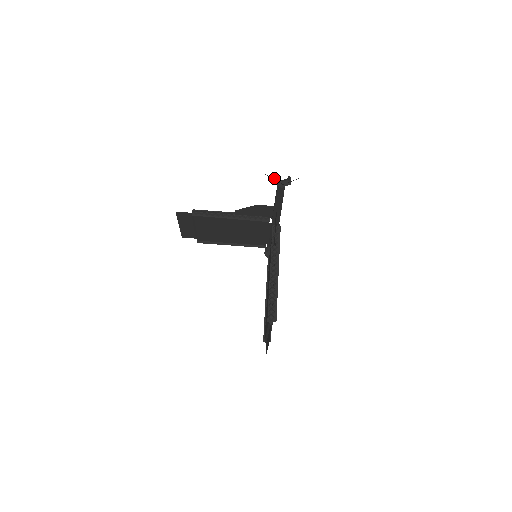
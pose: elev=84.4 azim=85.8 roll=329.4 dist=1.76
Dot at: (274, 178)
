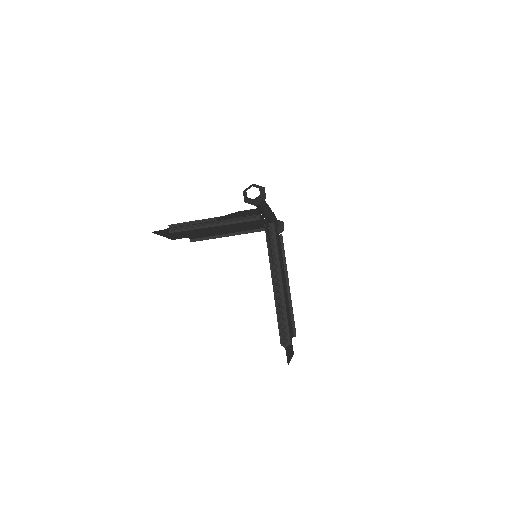
Dot at: (244, 195)
